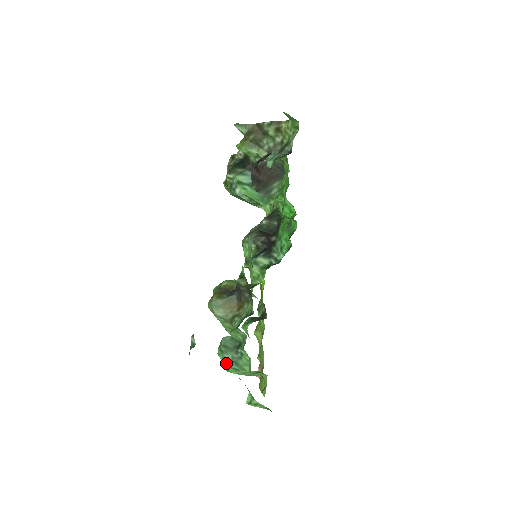
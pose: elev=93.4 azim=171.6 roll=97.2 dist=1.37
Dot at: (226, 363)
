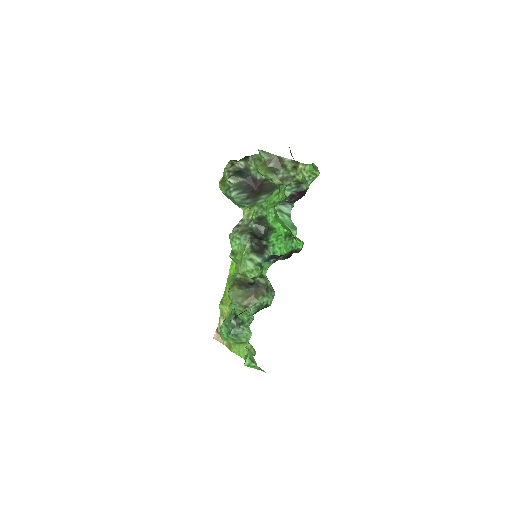
Dot at: (228, 335)
